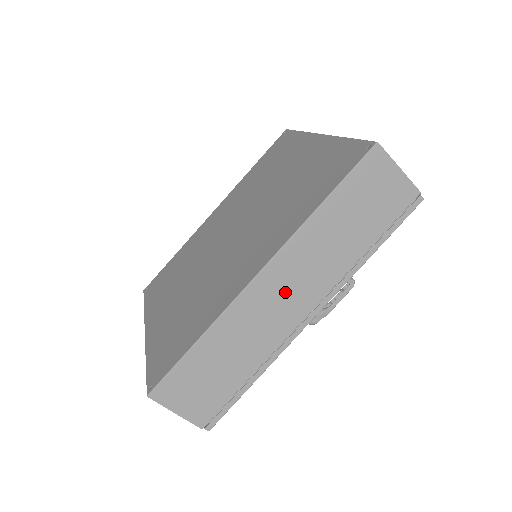
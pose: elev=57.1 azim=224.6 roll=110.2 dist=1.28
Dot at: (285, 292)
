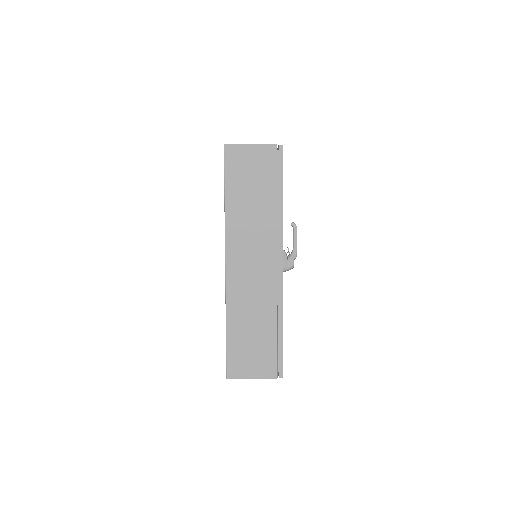
Dot at: (250, 263)
